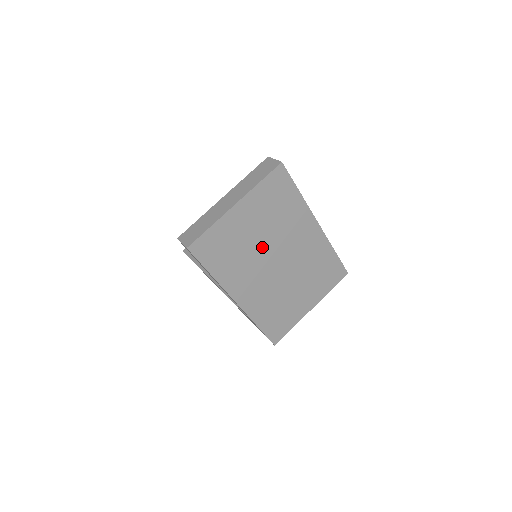
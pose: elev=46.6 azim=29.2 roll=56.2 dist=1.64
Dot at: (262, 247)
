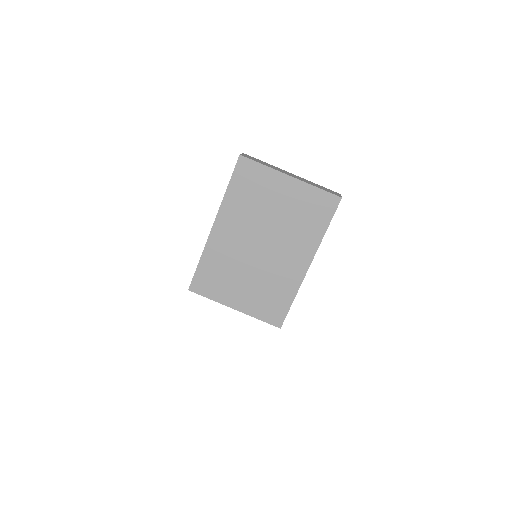
Dot at: (268, 222)
